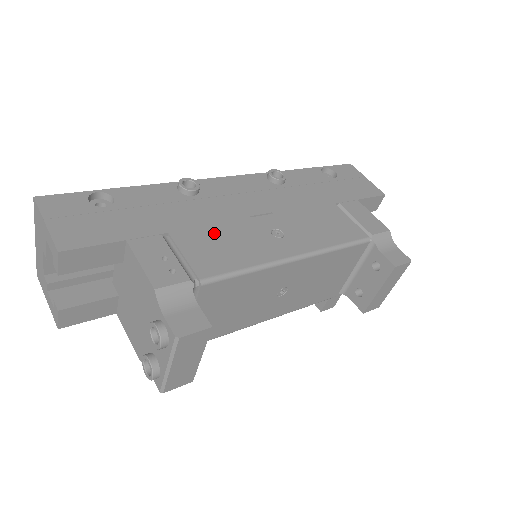
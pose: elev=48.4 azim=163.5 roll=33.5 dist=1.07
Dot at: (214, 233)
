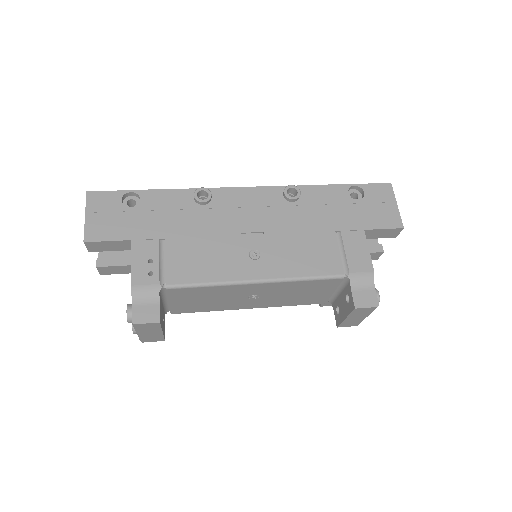
Dot at: (200, 245)
